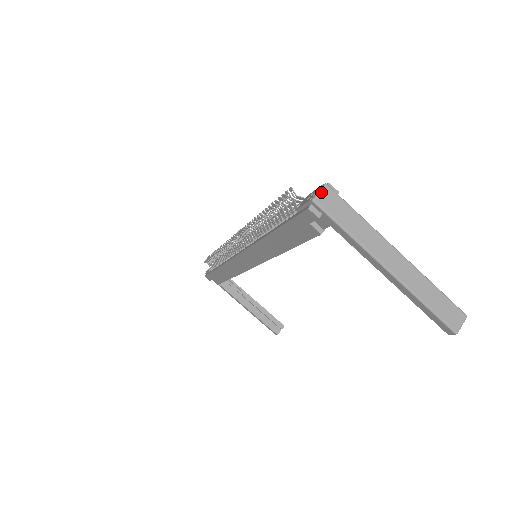
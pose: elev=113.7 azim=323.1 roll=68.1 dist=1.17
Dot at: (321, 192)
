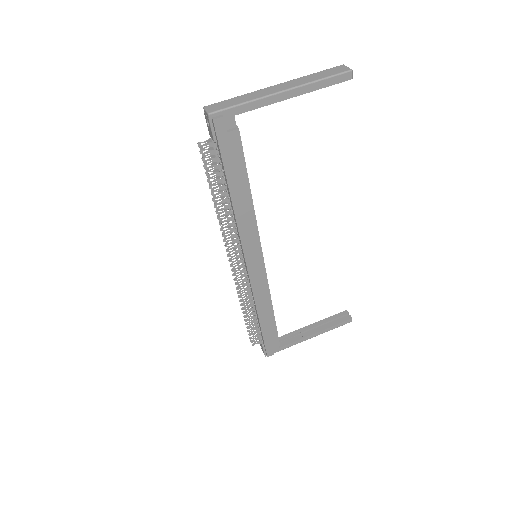
Dot at: (207, 109)
